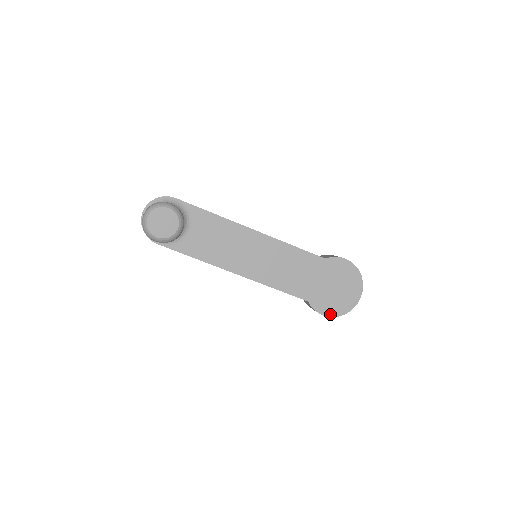
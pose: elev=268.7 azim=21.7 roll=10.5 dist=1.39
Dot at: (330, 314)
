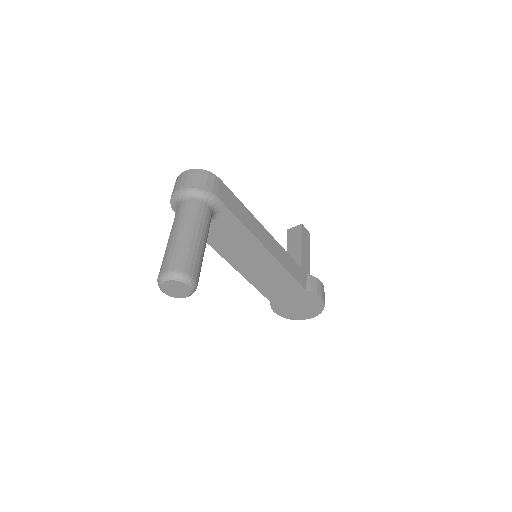
Dot at: (280, 314)
